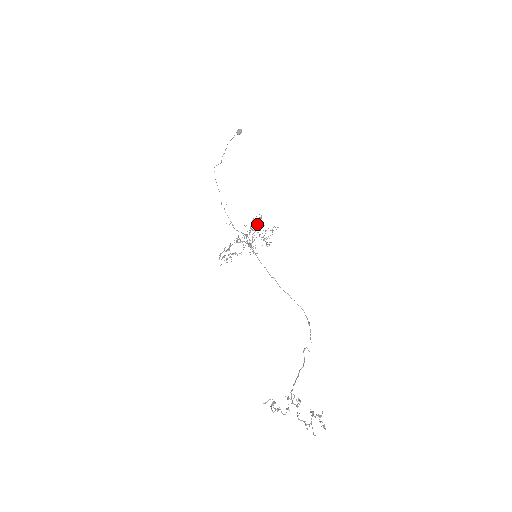
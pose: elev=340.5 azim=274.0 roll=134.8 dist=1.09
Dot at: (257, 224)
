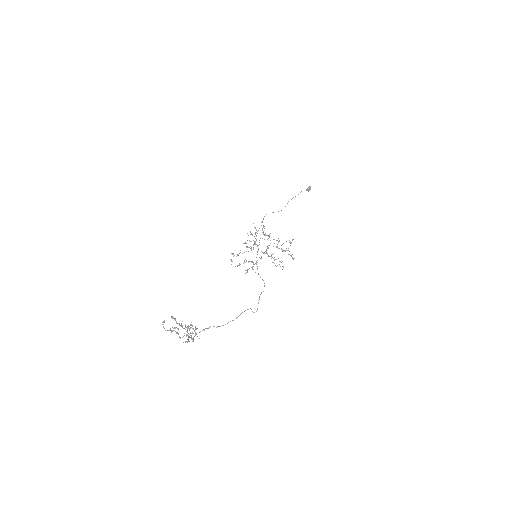
Dot at: (265, 234)
